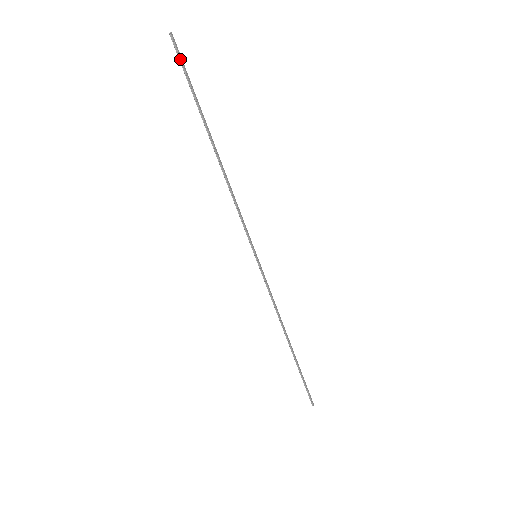
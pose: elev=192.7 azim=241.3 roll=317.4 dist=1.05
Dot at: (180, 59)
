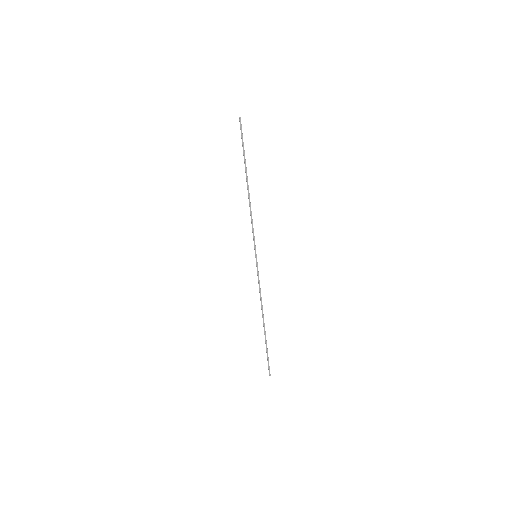
Dot at: (241, 132)
